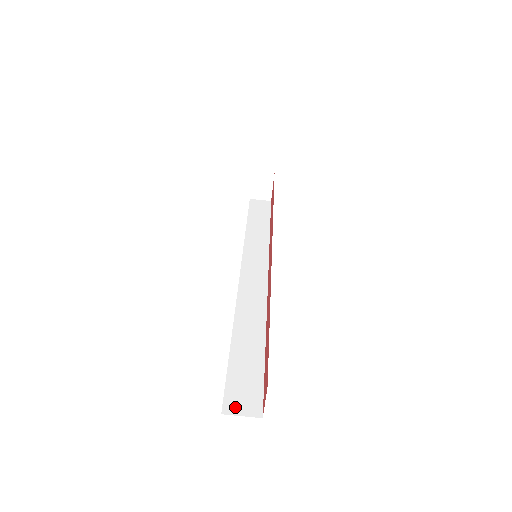
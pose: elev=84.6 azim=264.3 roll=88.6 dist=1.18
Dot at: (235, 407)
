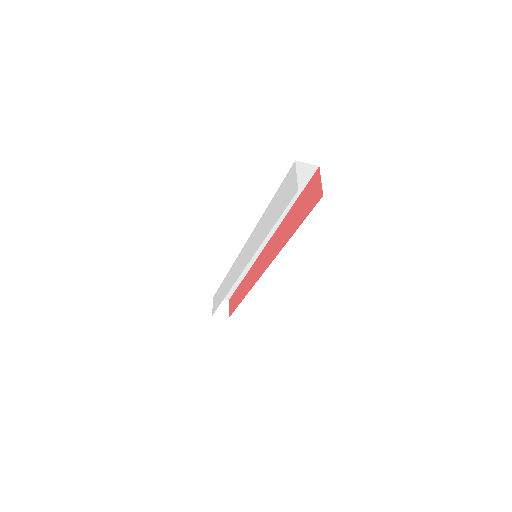
Dot at: occluded
